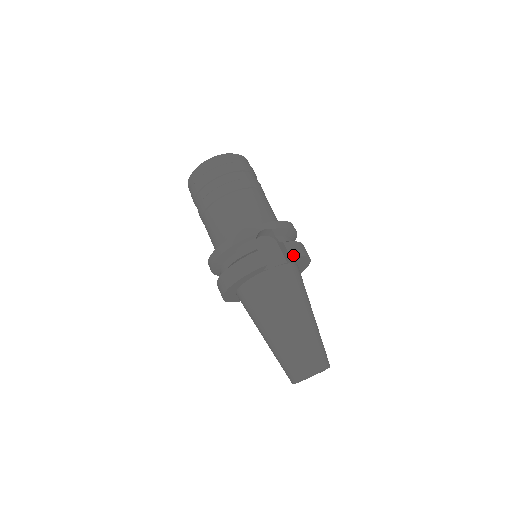
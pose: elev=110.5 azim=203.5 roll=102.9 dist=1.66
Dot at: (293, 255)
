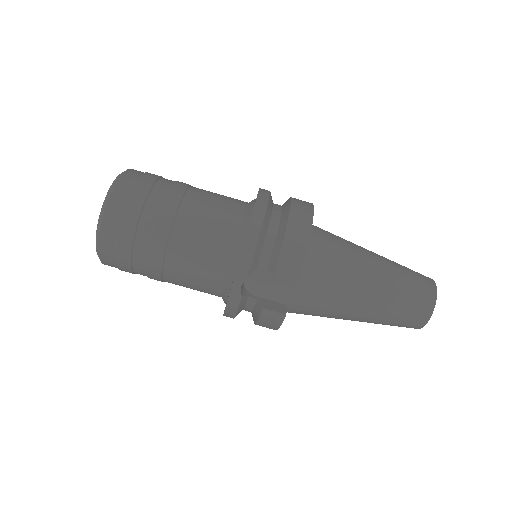
Dot at: (297, 277)
